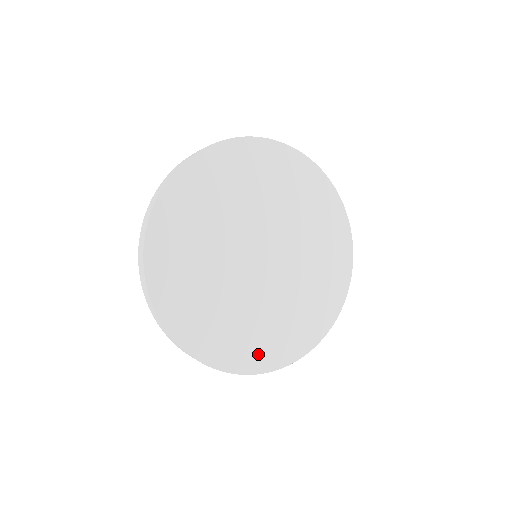
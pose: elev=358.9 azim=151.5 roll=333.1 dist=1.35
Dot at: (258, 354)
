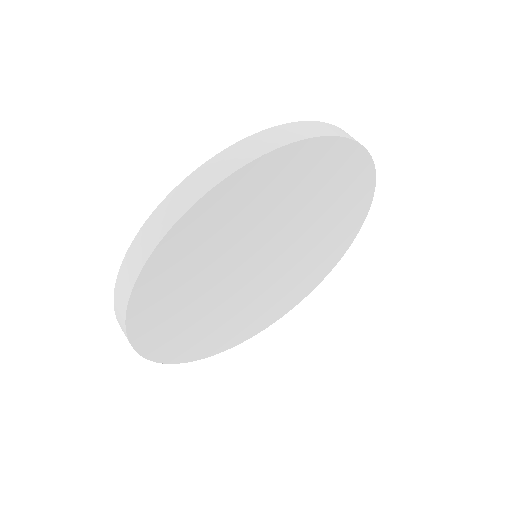
Dot at: (226, 340)
